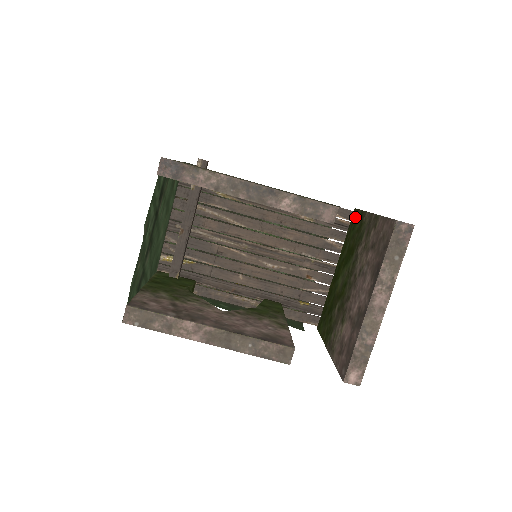
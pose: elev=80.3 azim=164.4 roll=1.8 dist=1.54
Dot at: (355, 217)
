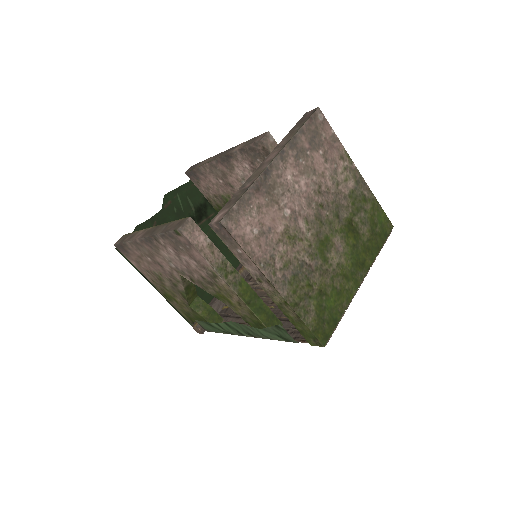
Dot at: occluded
